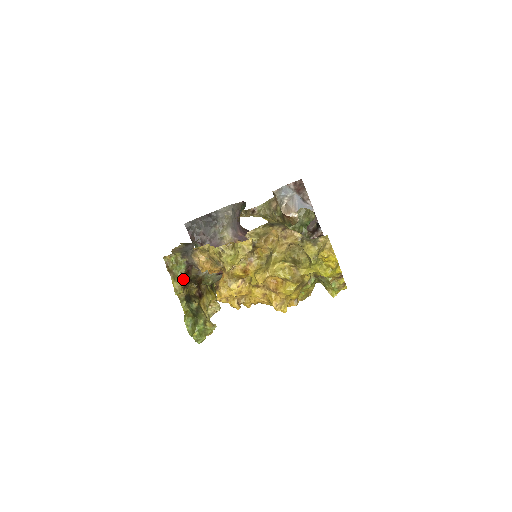
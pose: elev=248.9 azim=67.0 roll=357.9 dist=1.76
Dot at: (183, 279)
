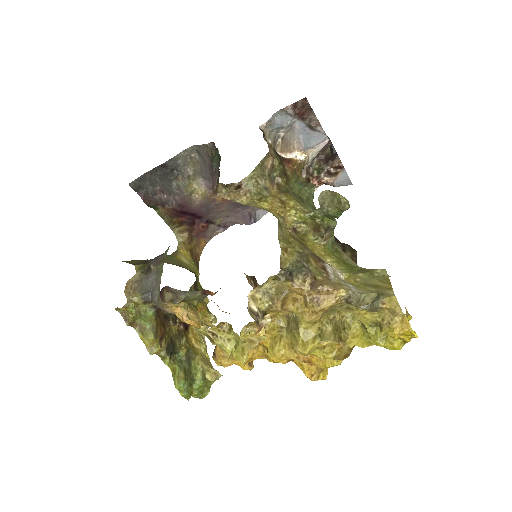
Dot at: (156, 330)
